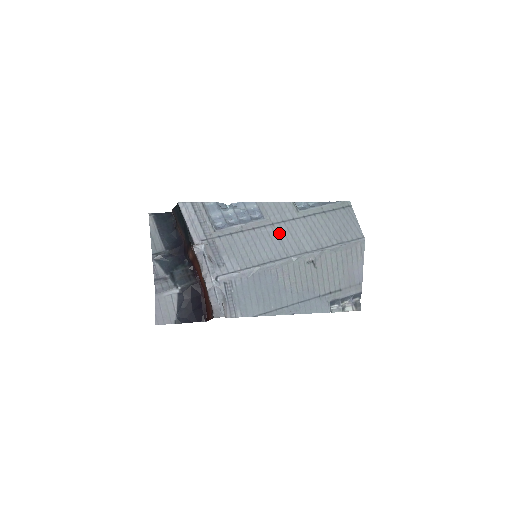
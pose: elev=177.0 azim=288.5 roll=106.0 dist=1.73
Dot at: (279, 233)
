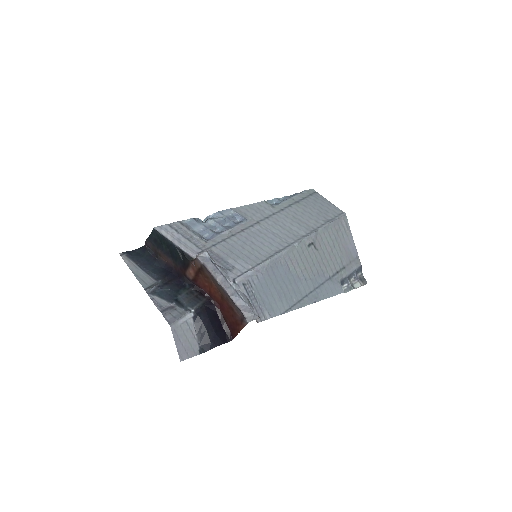
Dot at: (268, 228)
